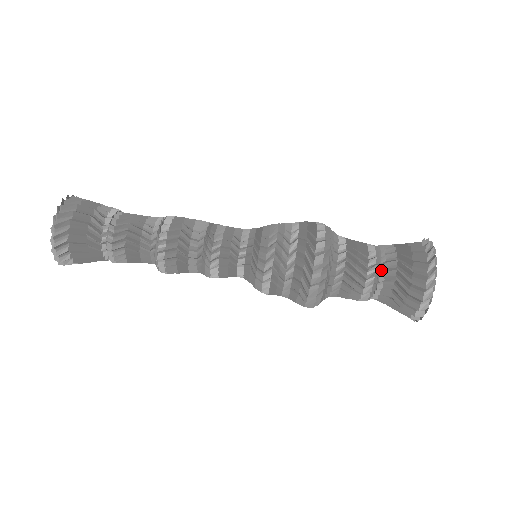
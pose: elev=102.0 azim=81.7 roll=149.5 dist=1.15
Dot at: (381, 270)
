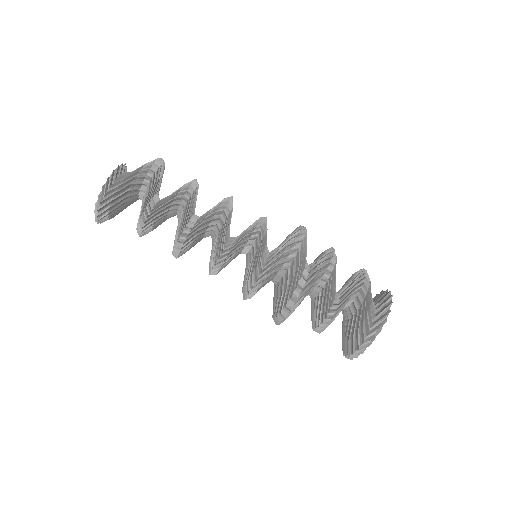
Dot at: (345, 305)
